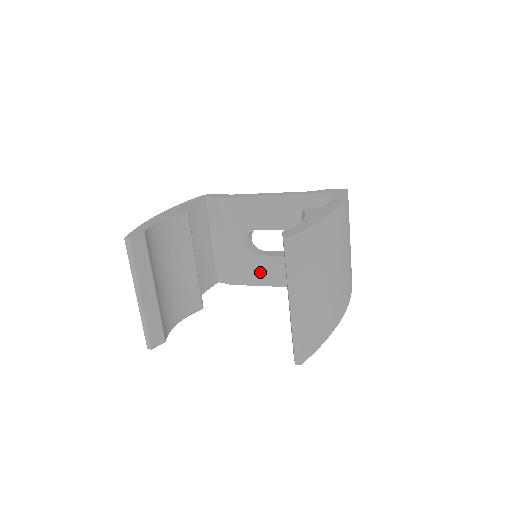
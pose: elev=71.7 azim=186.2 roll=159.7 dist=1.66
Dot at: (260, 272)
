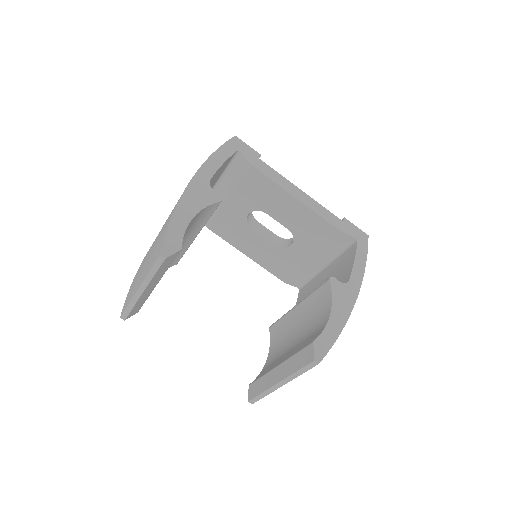
Dot at: (243, 240)
